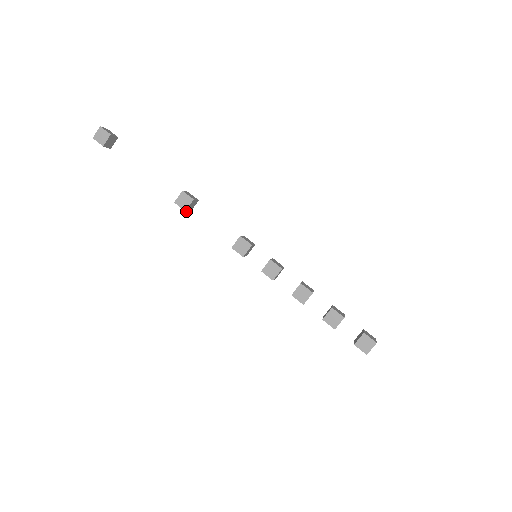
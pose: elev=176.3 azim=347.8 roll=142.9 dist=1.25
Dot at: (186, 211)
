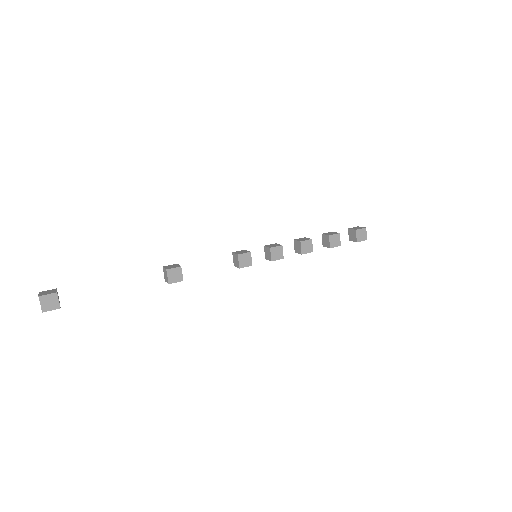
Dot at: (182, 280)
